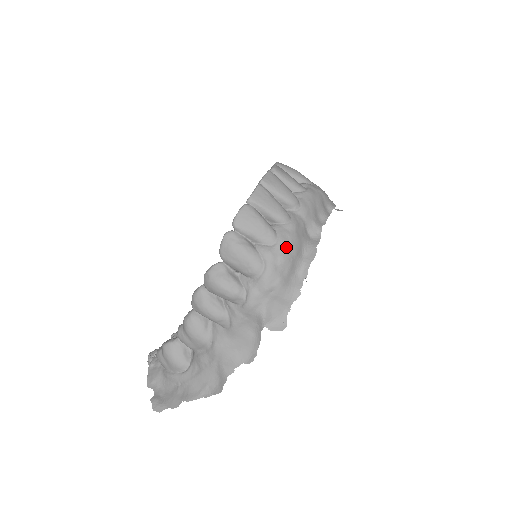
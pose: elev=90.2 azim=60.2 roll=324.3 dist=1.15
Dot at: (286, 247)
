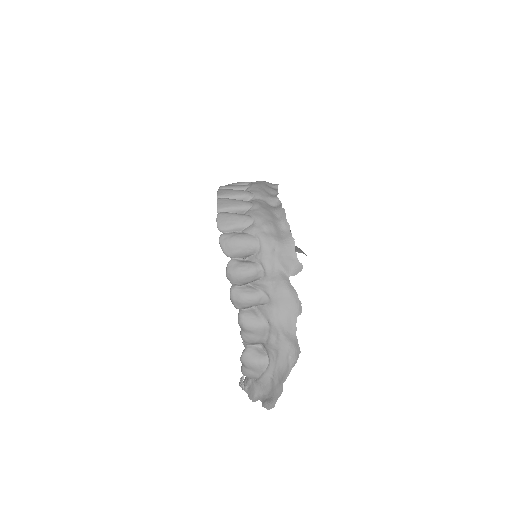
Dot at: (262, 218)
